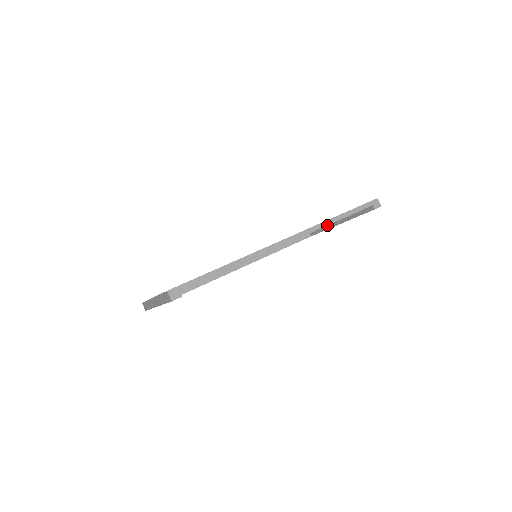
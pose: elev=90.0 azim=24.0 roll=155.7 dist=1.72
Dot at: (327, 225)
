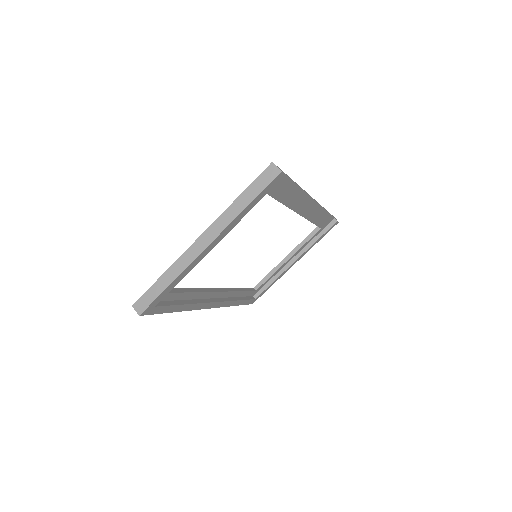
Dot at: (279, 271)
